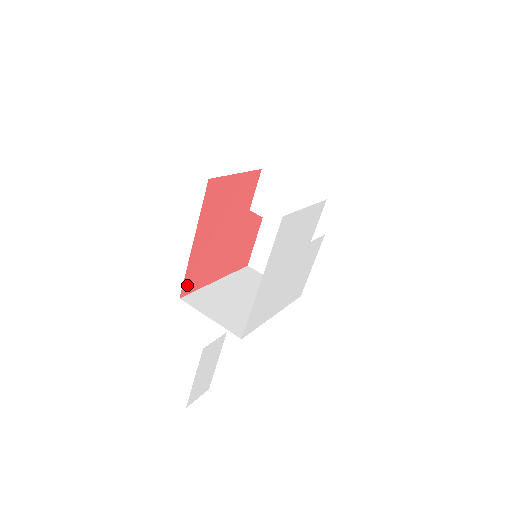
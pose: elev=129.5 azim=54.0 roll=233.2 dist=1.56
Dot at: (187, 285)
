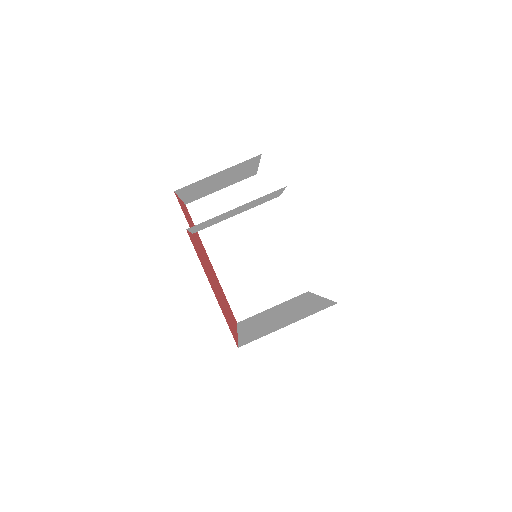
Dot at: occluded
